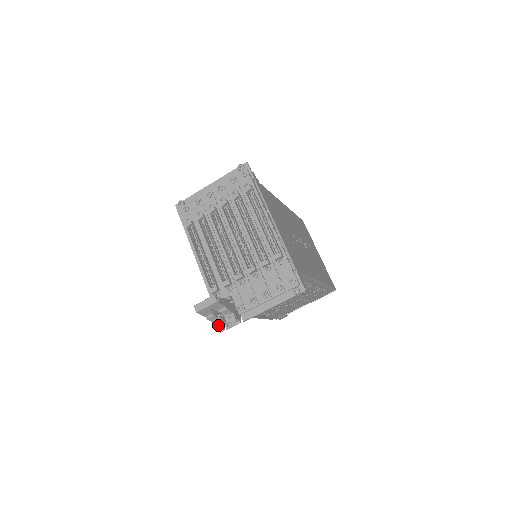
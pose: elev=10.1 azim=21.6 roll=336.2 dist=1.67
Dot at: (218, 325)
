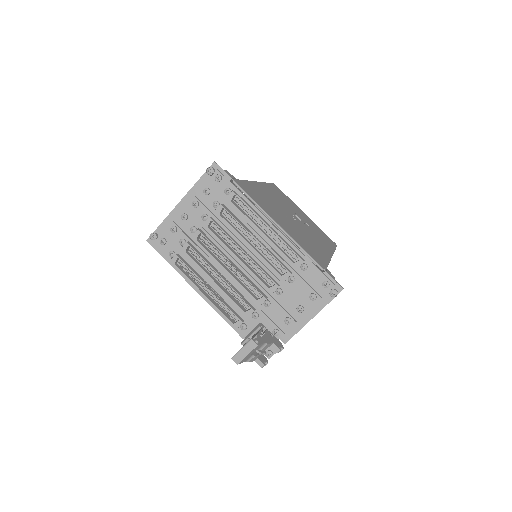
Dot at: (261, 361)
